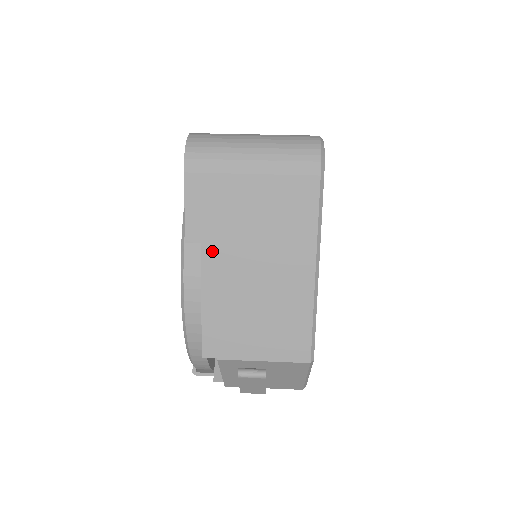
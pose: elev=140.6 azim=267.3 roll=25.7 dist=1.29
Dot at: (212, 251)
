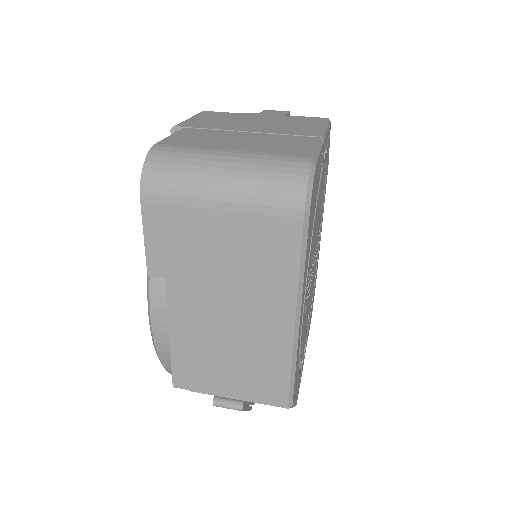
Dot at: (177, 288)
